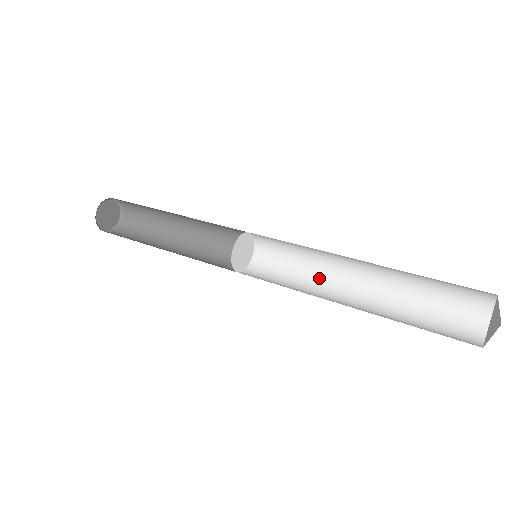
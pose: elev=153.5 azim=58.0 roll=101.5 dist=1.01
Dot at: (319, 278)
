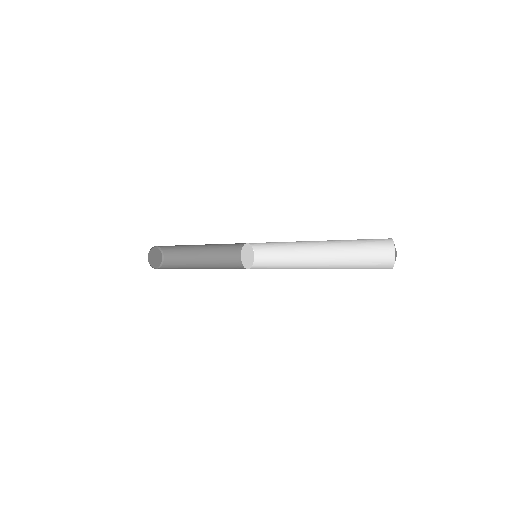
Dot at: (297, 254)
